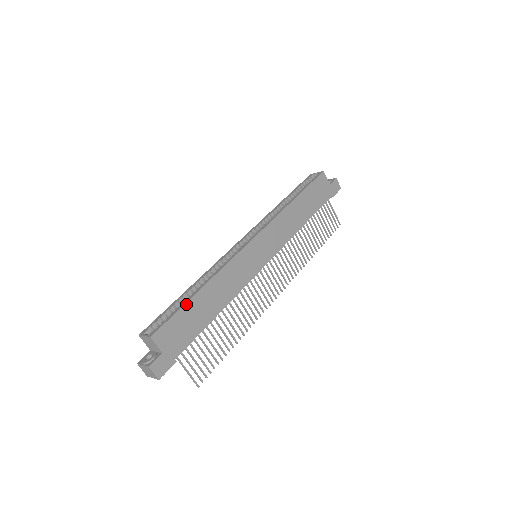
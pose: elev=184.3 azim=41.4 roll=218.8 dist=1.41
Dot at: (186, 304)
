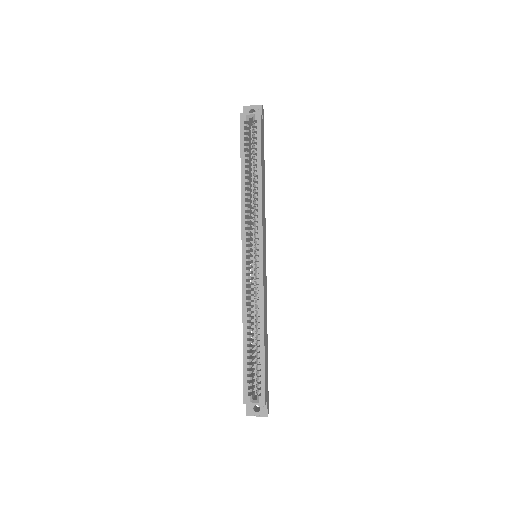
Dot at: (265, 358)
